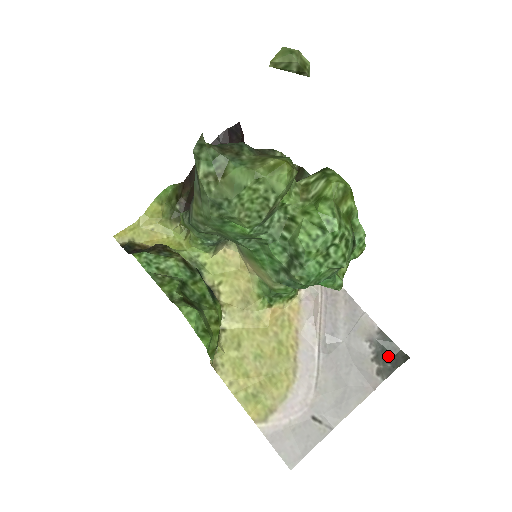
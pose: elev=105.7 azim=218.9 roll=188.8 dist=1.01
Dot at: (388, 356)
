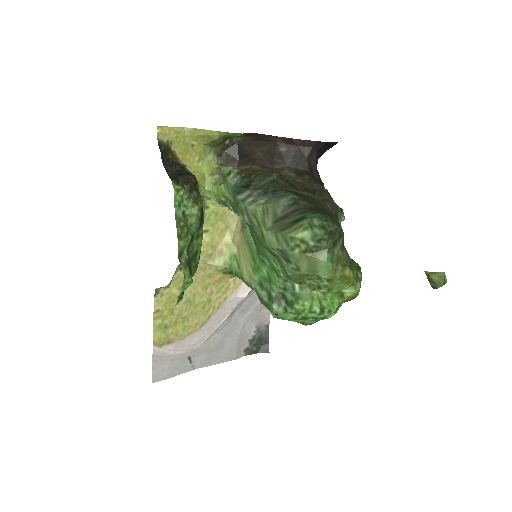
Dot at: (259, 343)
